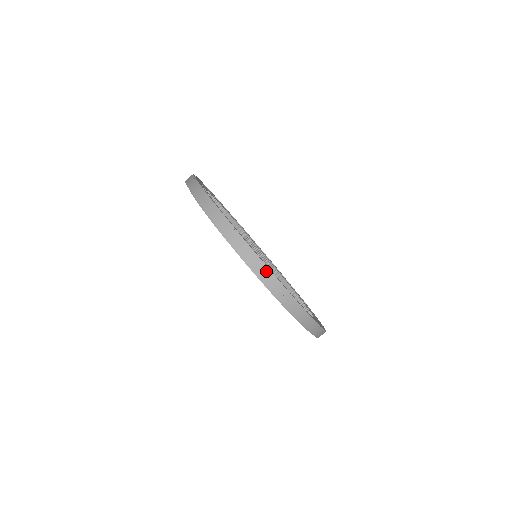
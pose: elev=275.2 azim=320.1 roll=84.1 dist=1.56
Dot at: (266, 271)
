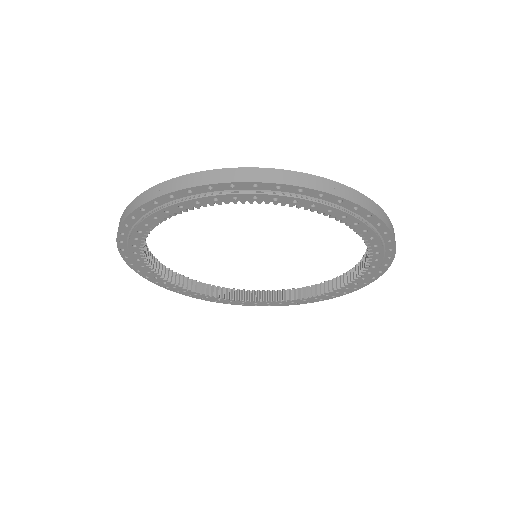
Dot at: (294, 175)
